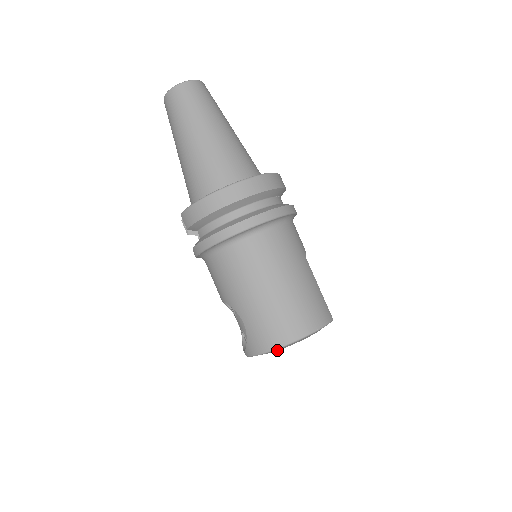
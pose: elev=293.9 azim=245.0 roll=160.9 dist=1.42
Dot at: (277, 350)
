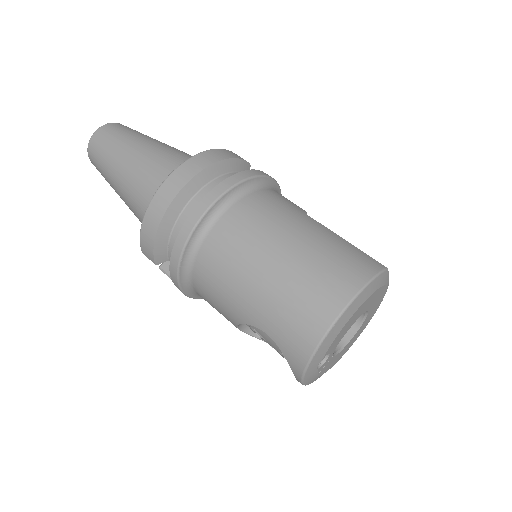
Dot at: (329, 346)
